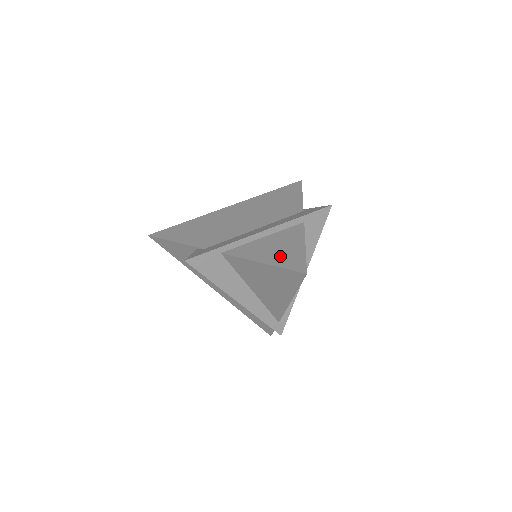
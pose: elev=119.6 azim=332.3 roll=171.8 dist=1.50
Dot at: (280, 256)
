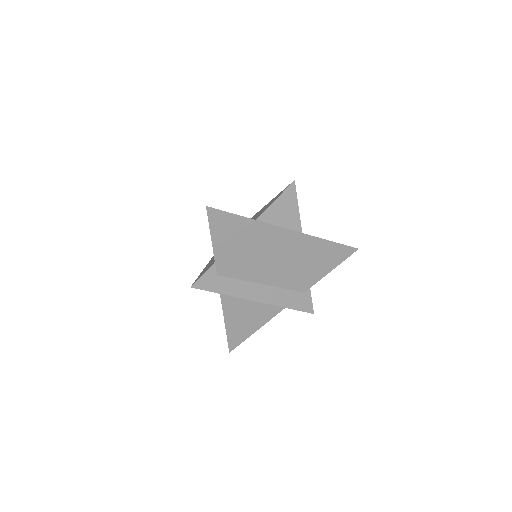
Dot at: (238, 327)
